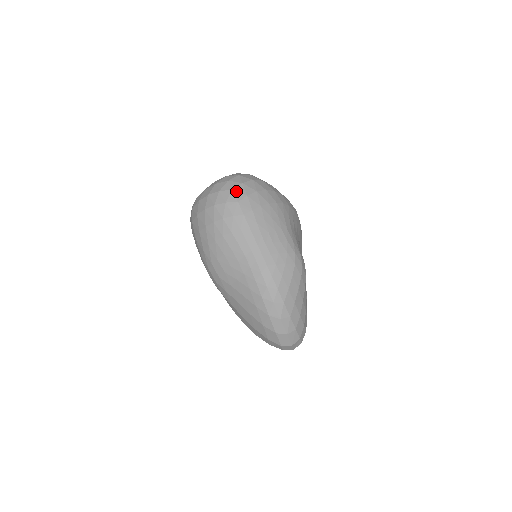
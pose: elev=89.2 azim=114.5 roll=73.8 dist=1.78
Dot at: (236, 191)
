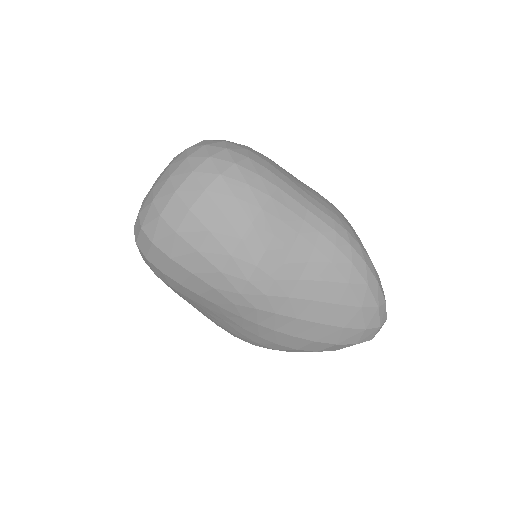
Dot at: (232, 148)
